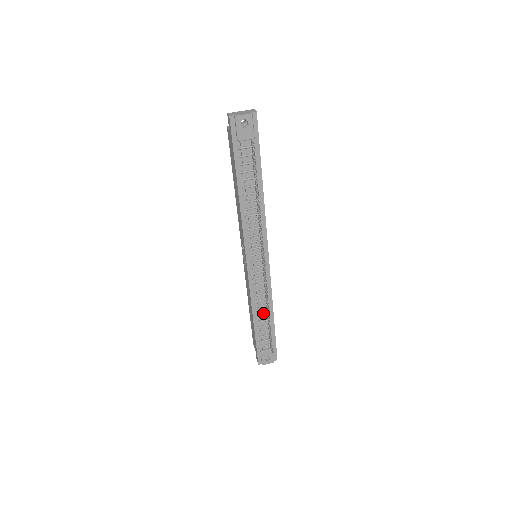
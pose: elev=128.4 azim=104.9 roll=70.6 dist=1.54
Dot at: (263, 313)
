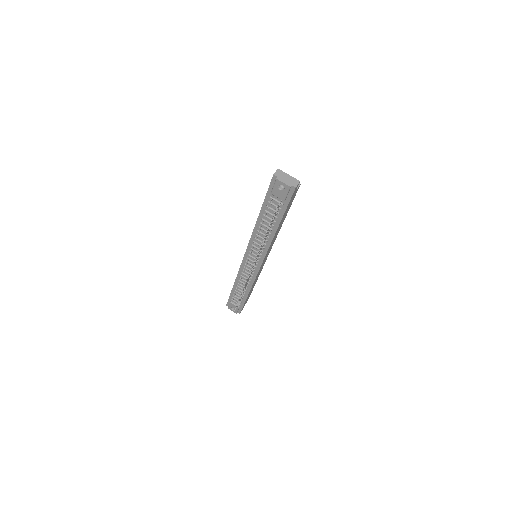
Dot at: (242, 287)
